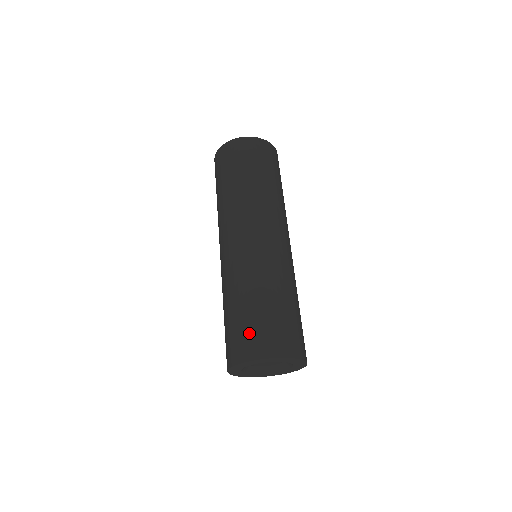
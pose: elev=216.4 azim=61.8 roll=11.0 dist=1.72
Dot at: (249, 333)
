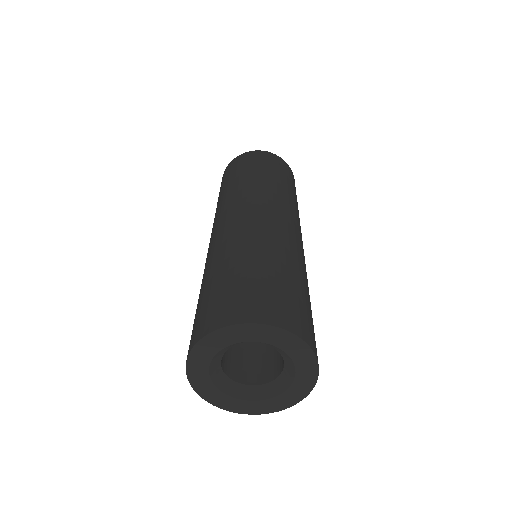
Dot at: (267, 294)
